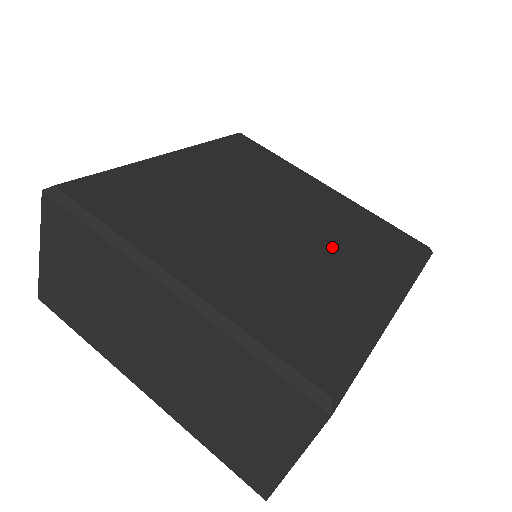
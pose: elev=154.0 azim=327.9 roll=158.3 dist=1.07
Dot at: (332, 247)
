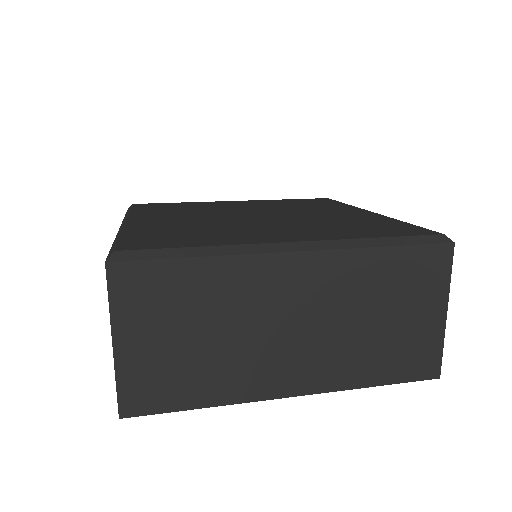
Dot at: (291, 224)
